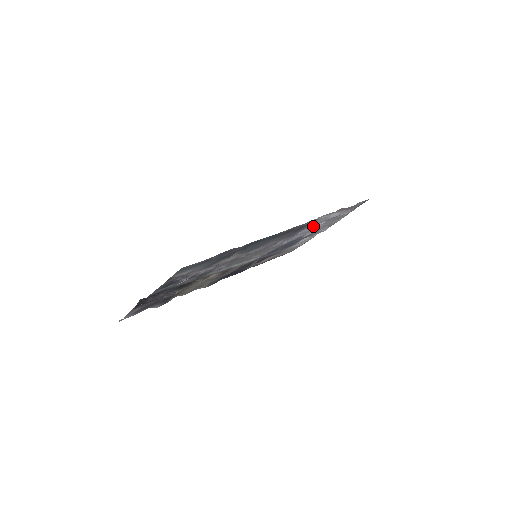
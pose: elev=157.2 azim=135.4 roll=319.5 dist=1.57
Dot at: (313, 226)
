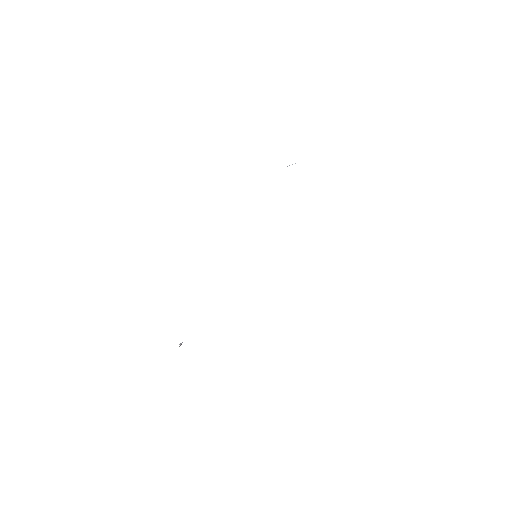
Dot at: occluded
